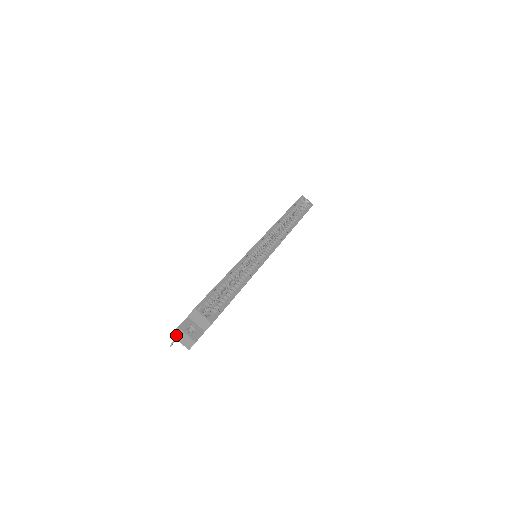
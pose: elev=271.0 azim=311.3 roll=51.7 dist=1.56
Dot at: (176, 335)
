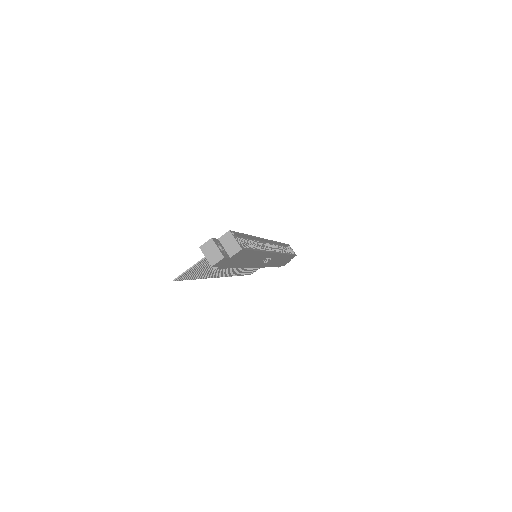
Dot at: (205, 248)
